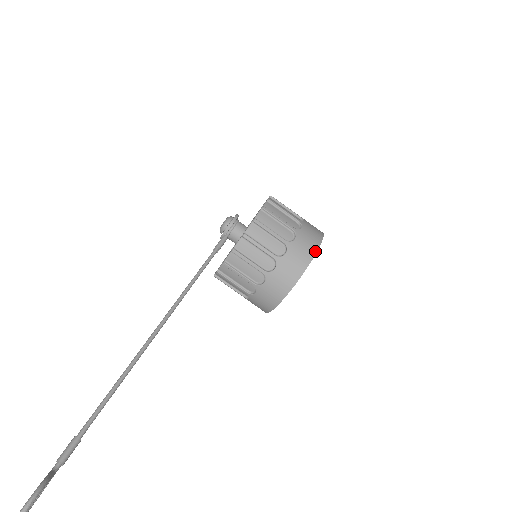
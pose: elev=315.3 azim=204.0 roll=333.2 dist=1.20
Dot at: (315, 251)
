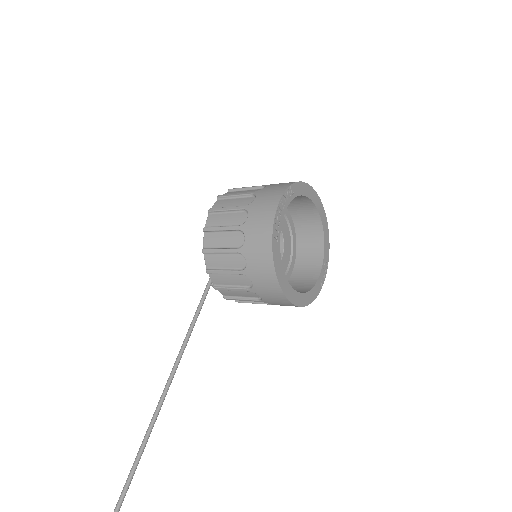
Dot at: (273, 213)
